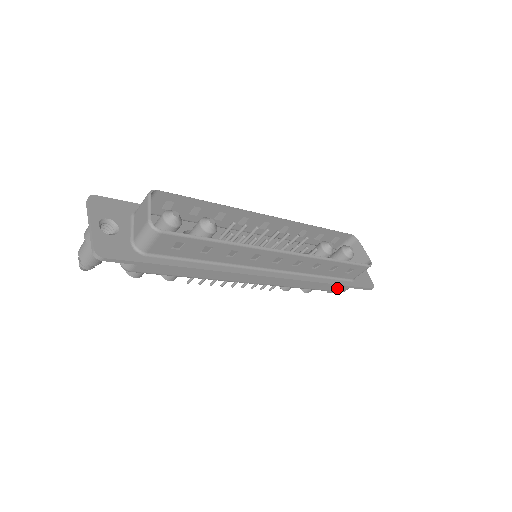
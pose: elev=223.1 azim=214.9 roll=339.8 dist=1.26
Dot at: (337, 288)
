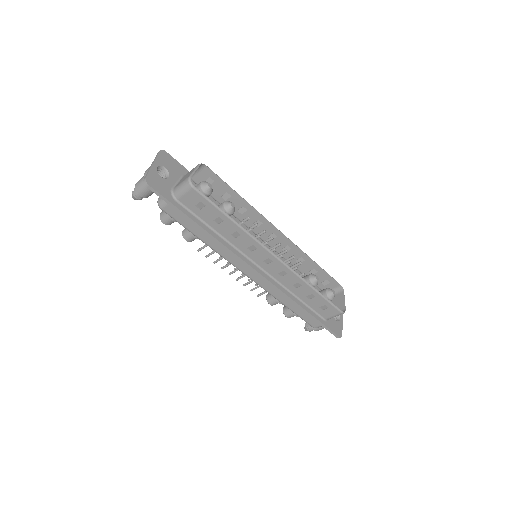
Dot at: (310, 320)
